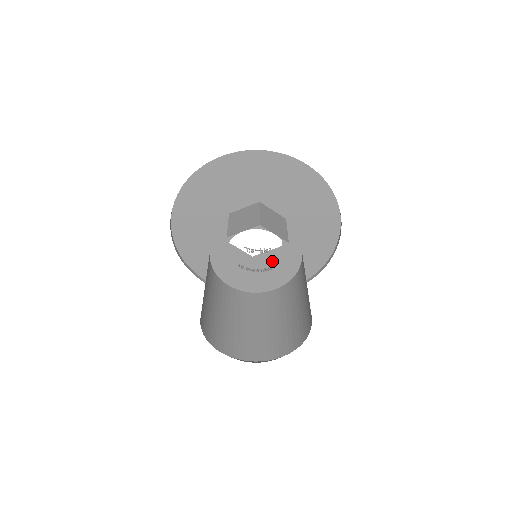
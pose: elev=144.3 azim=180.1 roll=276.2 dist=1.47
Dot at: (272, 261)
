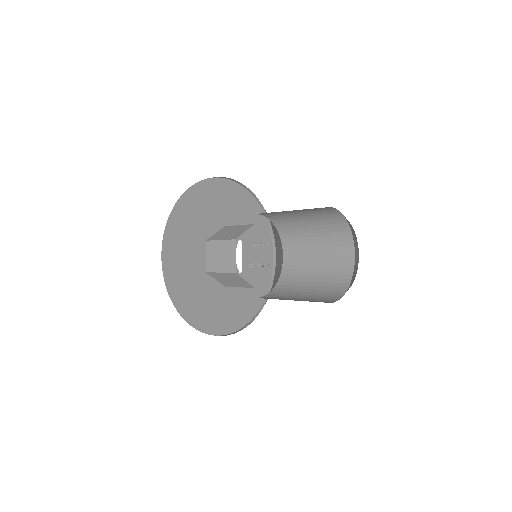
Dot at: (238, 289)
